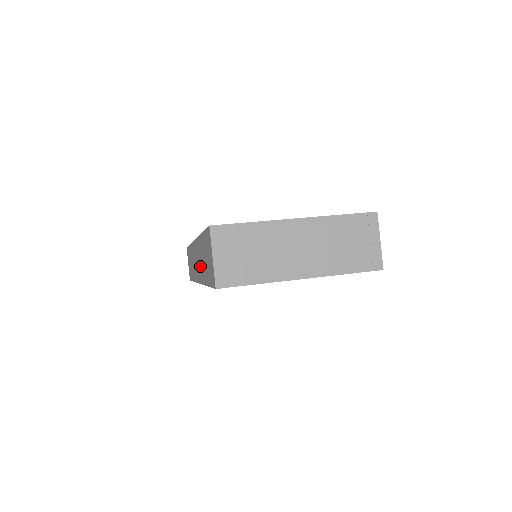
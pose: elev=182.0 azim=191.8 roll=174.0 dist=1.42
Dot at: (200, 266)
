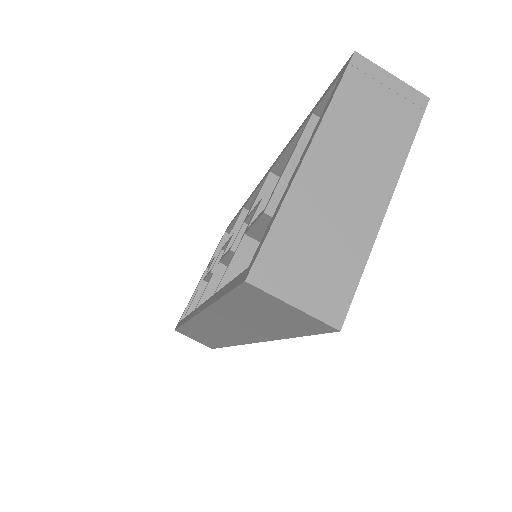
Dot at: (241, 330)
